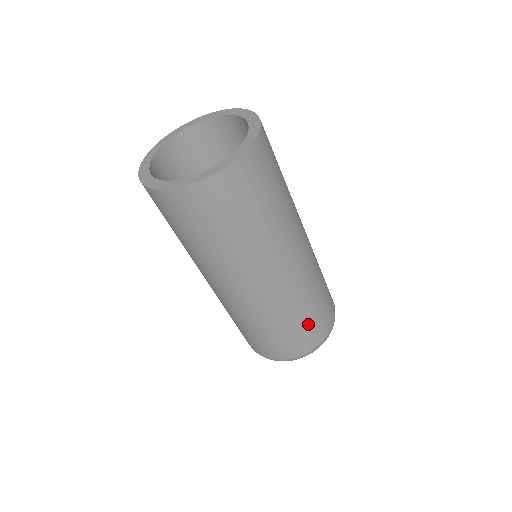
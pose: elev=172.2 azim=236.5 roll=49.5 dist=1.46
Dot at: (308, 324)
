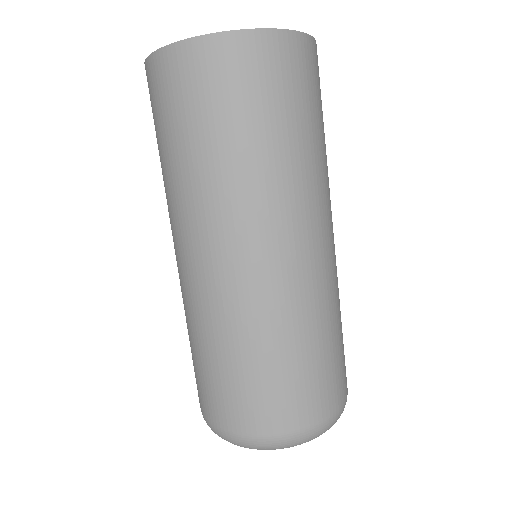
Dot at: (330, 361)
